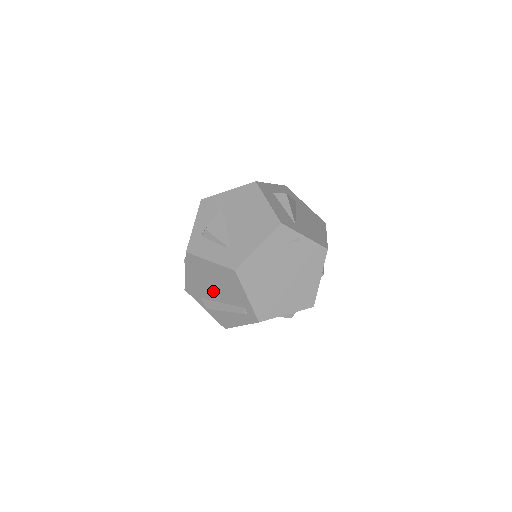
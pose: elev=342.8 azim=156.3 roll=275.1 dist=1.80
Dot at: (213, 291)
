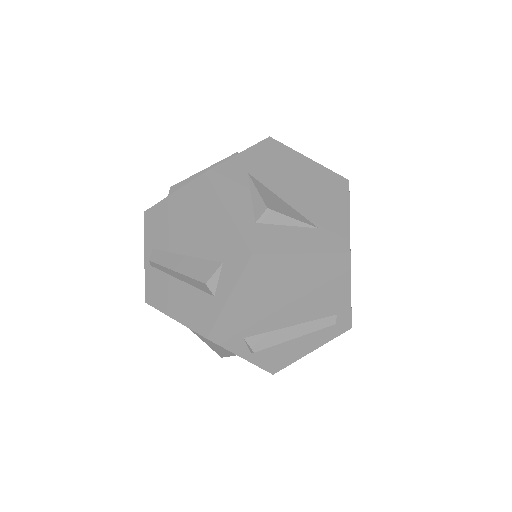
Dot at: (282, 311)
